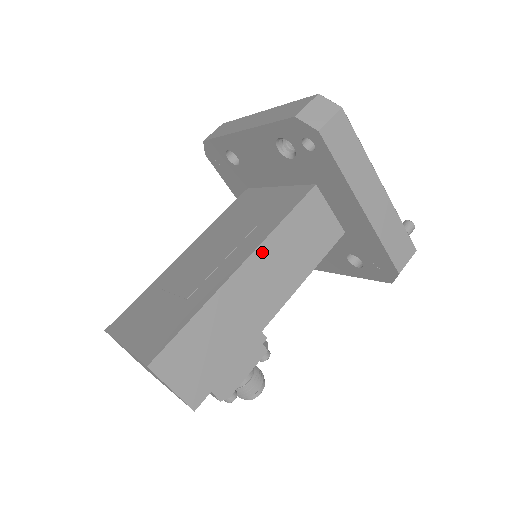
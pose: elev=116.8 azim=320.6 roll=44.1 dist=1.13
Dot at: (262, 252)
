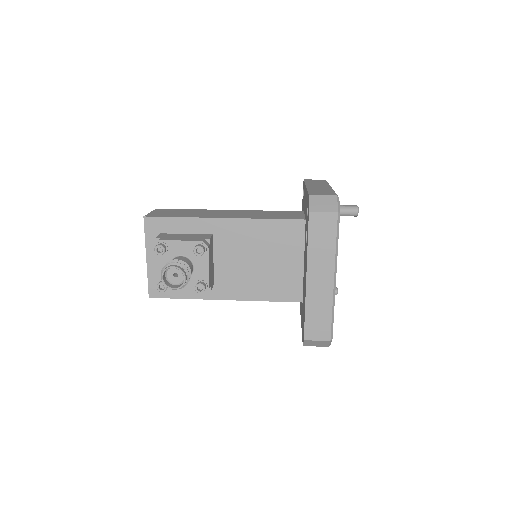
Dot at: (245, 211)
